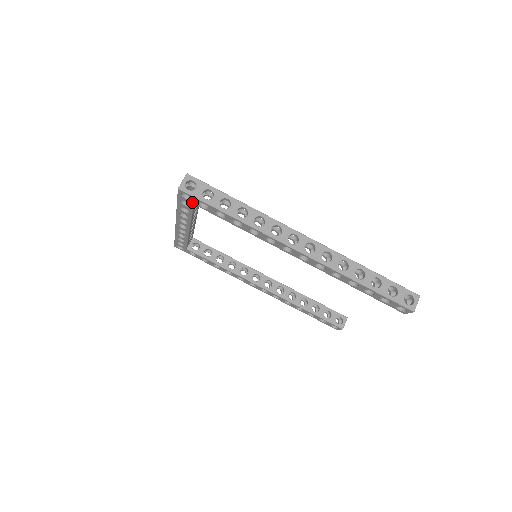
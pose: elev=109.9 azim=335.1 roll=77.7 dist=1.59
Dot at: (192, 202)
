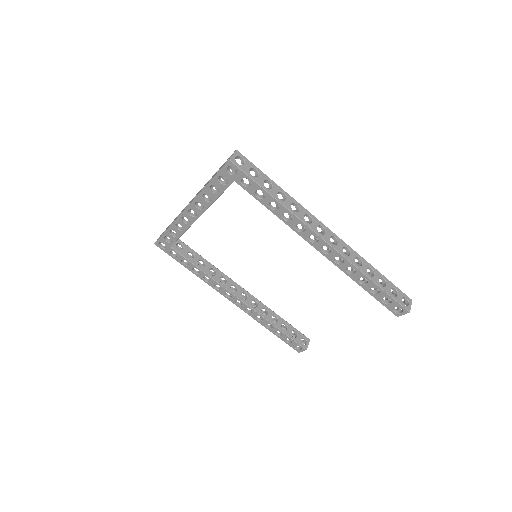
Dot at: (234, 178)
